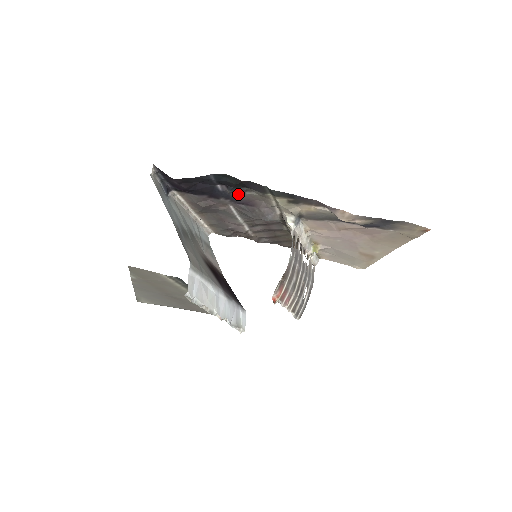
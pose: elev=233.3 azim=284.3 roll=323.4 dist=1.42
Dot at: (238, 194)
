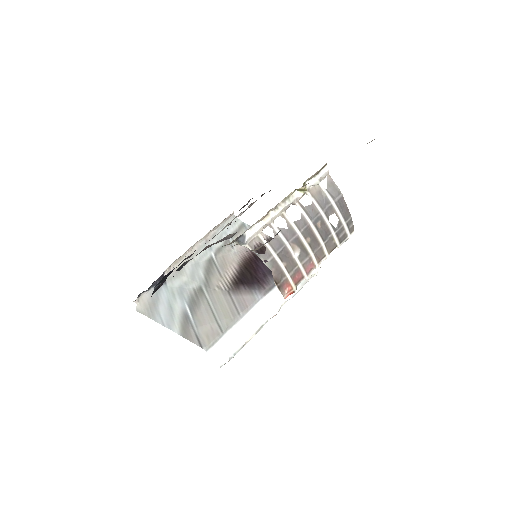
Dot at: occluded
